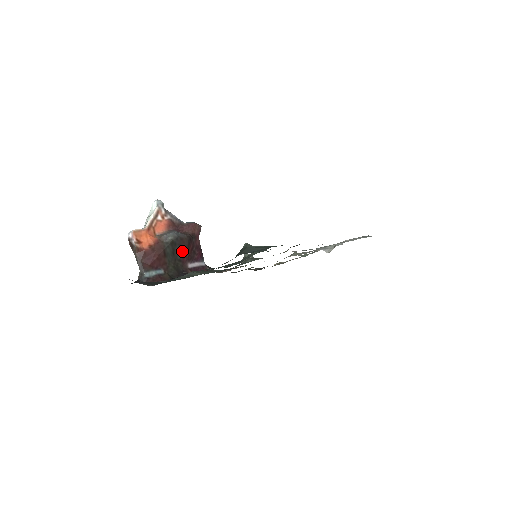
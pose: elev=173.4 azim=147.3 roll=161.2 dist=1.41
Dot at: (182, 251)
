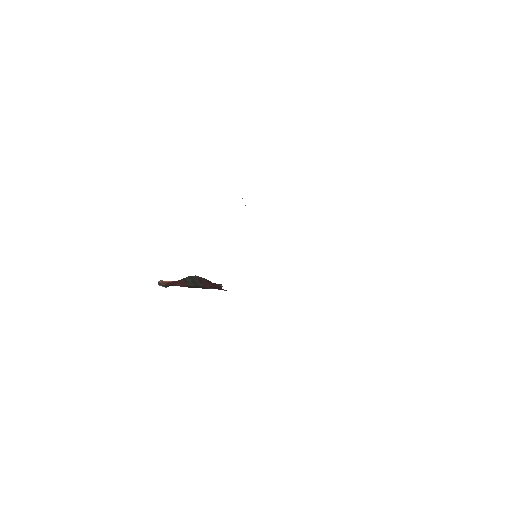
Dot at: (202, 283)
